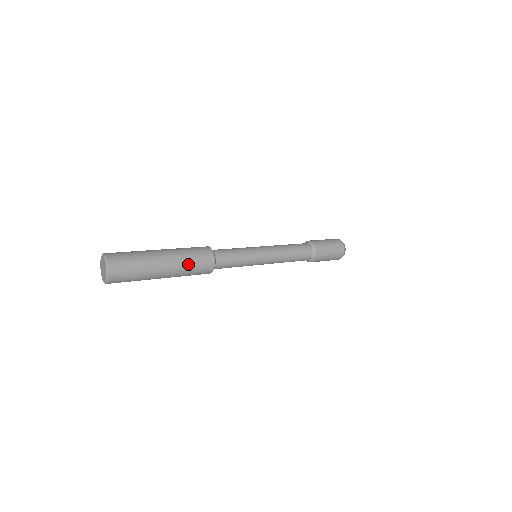
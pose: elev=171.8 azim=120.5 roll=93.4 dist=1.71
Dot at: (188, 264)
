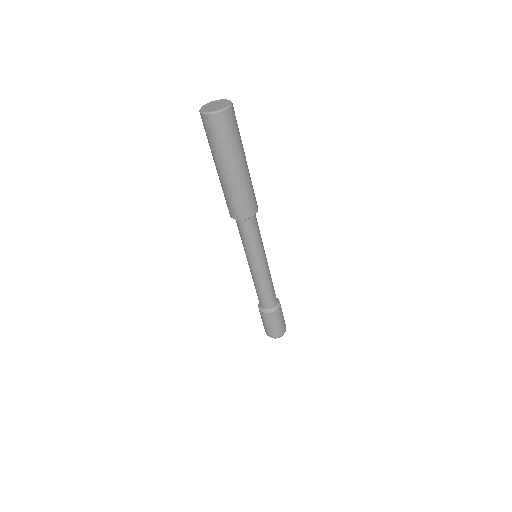
Dot at: occluded
